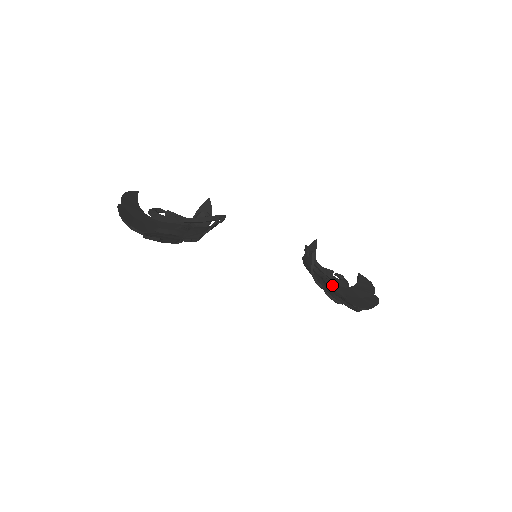
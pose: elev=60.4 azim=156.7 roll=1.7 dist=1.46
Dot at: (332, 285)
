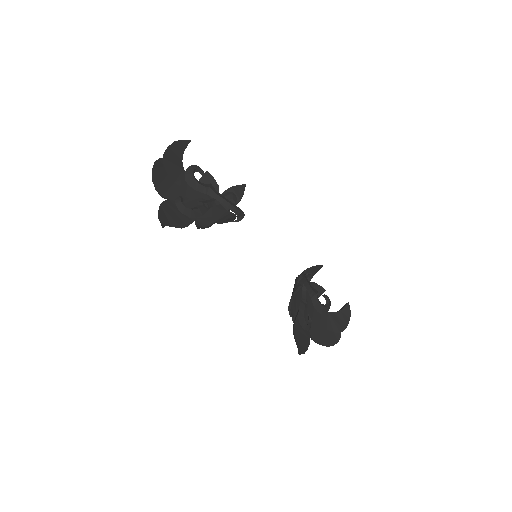
Dot at: (302, 315)
